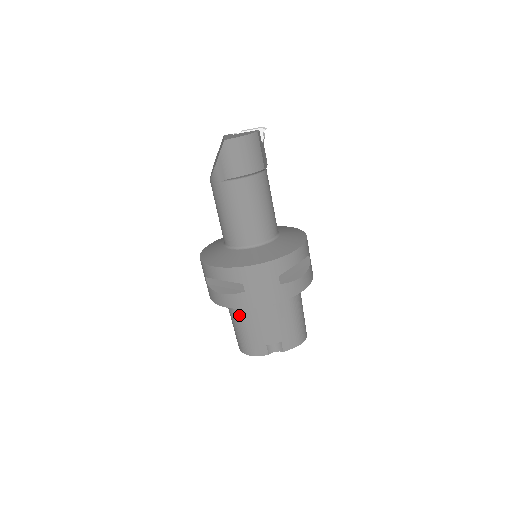
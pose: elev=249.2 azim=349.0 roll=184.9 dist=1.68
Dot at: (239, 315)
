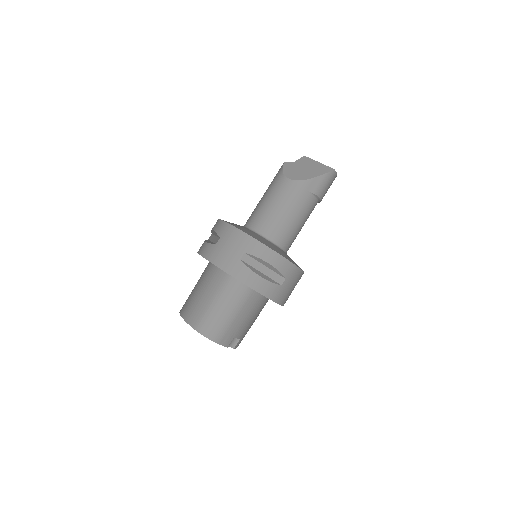
Dot at: (240, 301)
